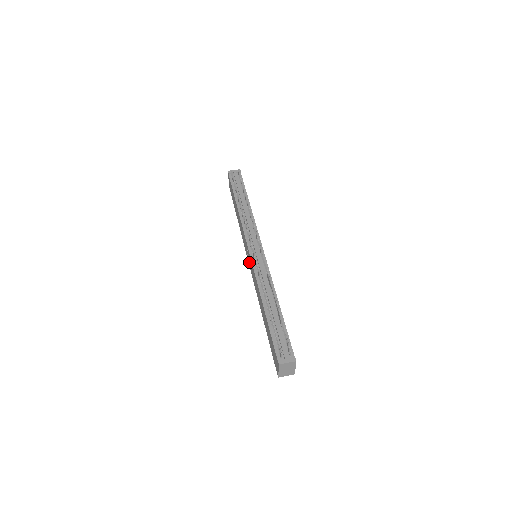
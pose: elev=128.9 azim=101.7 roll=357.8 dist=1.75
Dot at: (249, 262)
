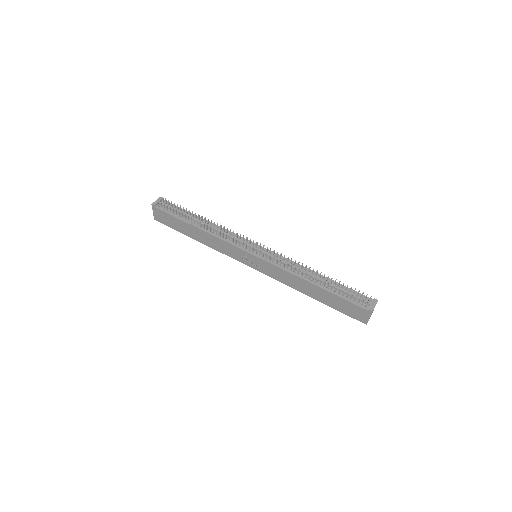
Dot at: (254, 265)
